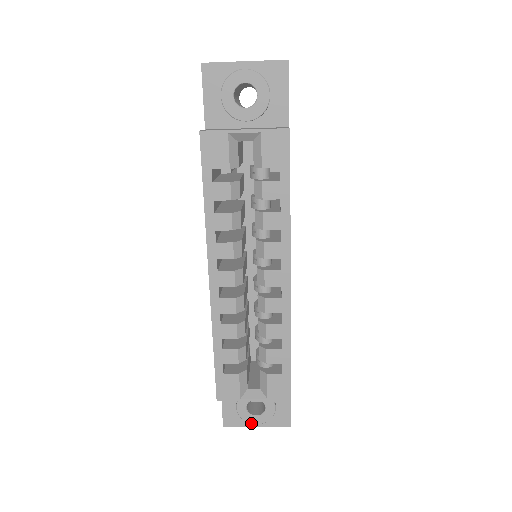
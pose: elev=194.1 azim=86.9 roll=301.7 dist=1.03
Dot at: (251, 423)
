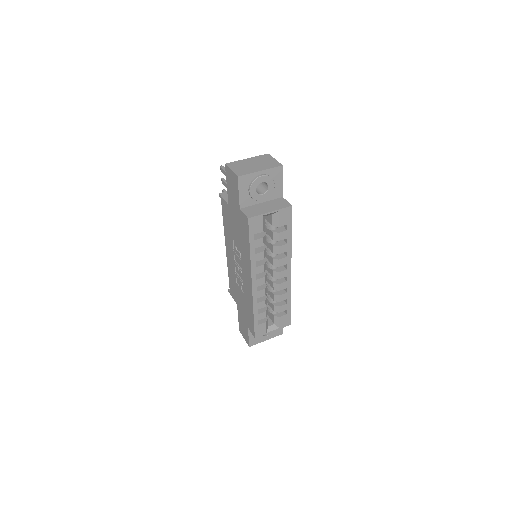
Dot at: (264, 340)
